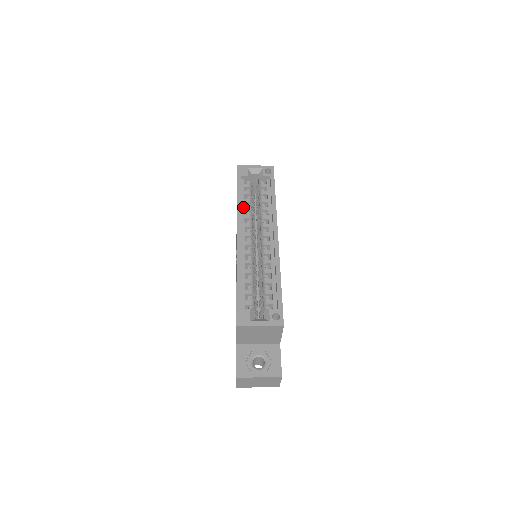
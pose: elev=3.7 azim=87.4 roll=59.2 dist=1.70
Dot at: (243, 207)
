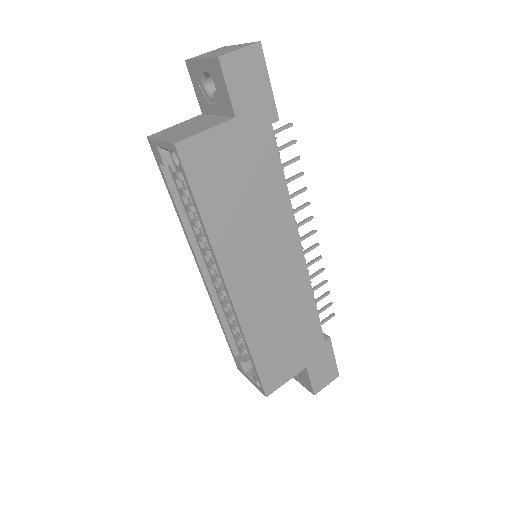
Dot at: (190, 220)
